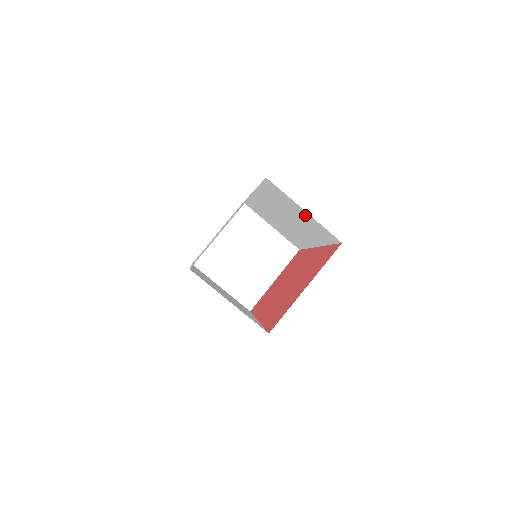
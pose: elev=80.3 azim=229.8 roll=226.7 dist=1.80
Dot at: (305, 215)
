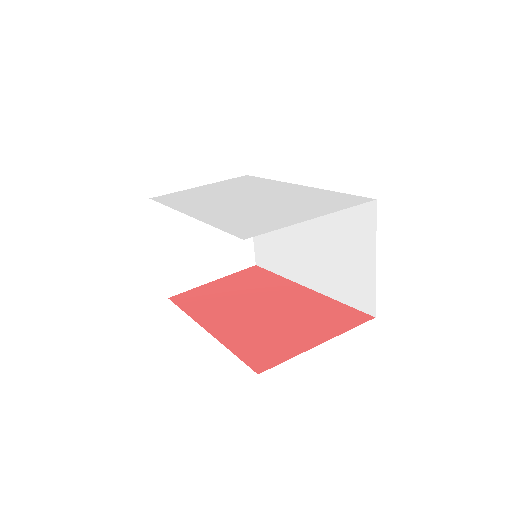
Dot at: (365, 263)
